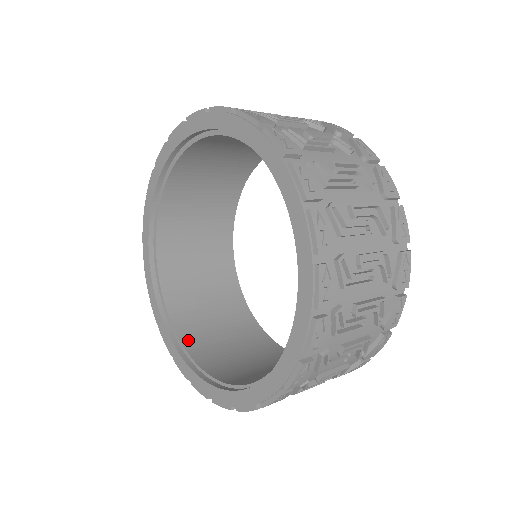
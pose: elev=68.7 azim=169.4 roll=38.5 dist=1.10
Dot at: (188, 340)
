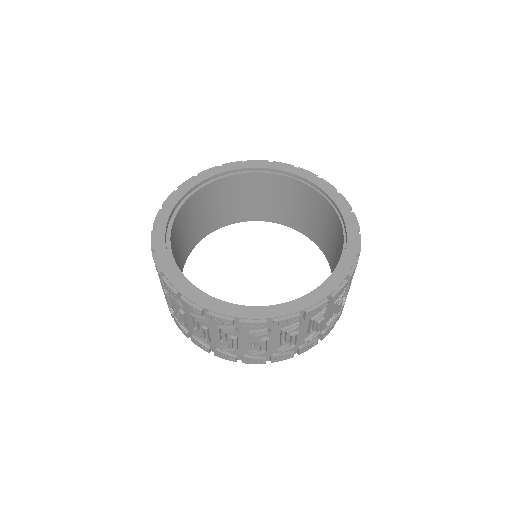
Dot at: occluded
